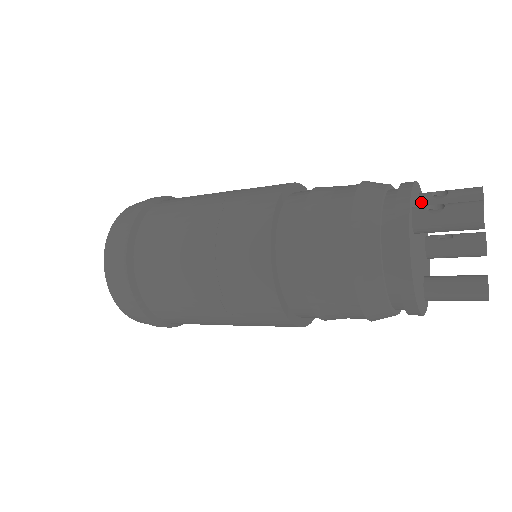
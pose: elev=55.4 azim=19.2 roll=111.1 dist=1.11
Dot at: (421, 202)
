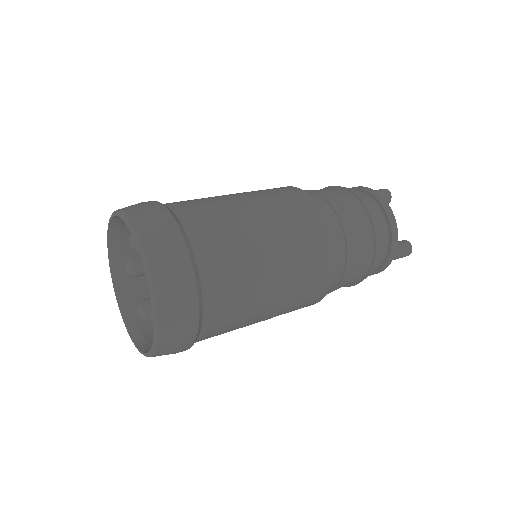
Dot at: occluded
